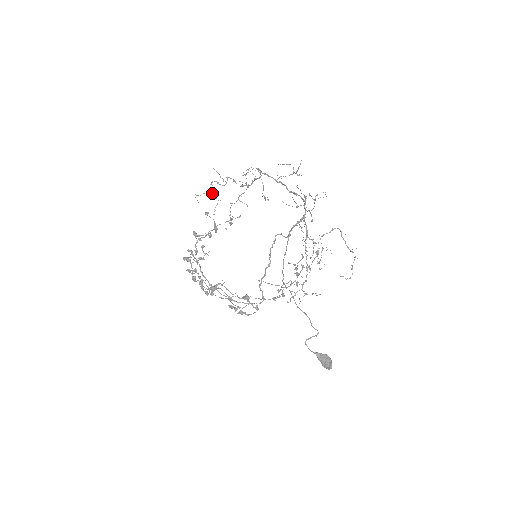
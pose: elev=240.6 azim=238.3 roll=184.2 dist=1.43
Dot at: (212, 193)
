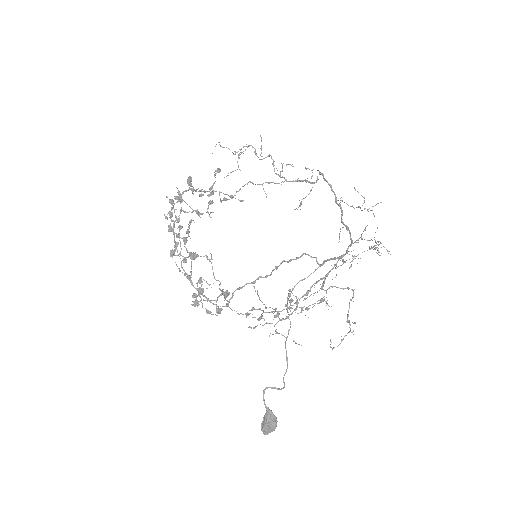
Dot at: occluded
